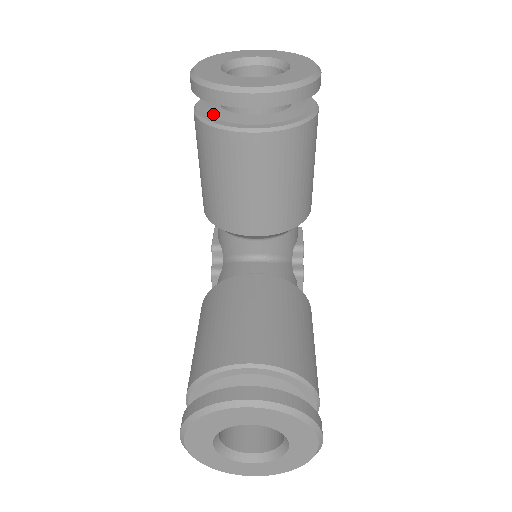
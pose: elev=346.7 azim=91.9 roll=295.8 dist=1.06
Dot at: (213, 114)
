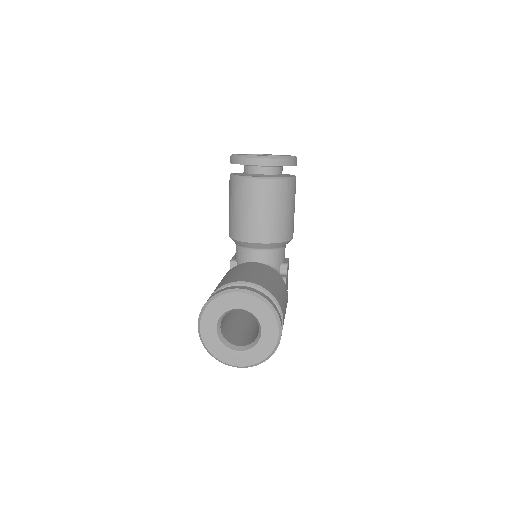
Dot at: (239, 174)
